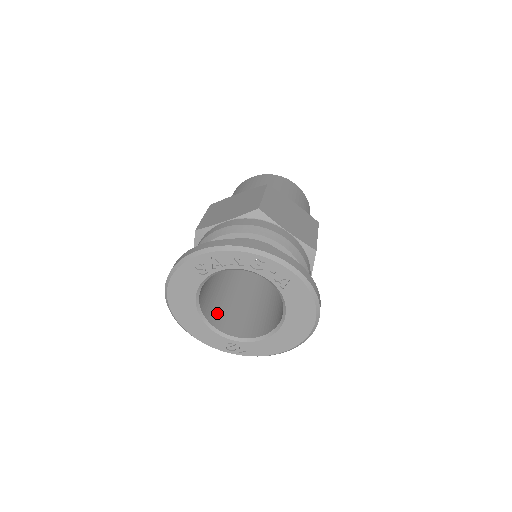
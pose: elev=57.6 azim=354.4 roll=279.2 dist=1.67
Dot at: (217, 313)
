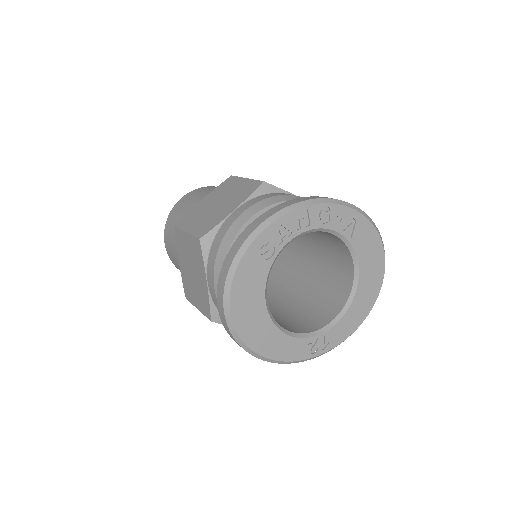
Dot at: occluded
